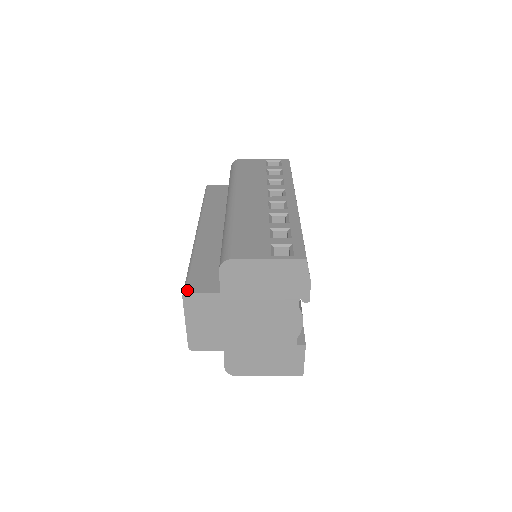
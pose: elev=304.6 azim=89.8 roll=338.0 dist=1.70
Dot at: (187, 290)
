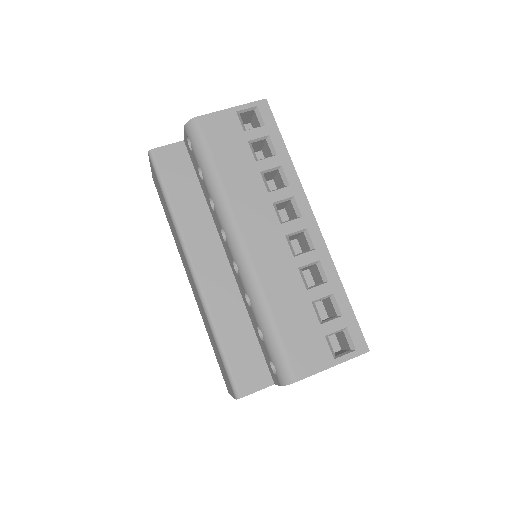
Dot at: (240, 394)
